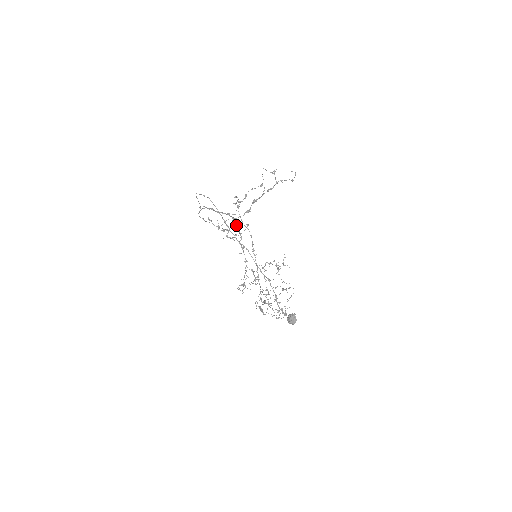
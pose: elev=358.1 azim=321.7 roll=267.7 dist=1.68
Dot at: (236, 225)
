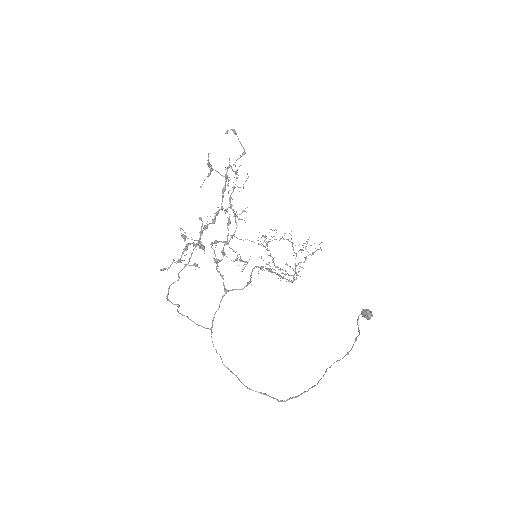
Dot at: (217, 262)
